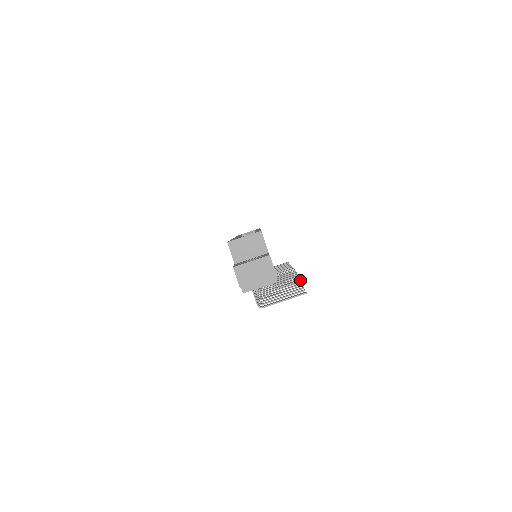
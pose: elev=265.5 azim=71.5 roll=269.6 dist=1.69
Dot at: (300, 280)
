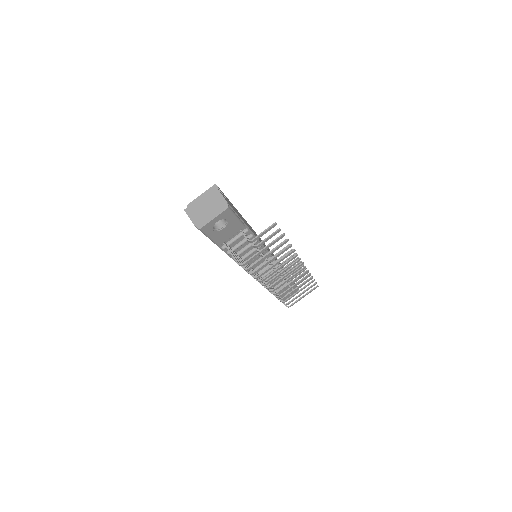
Dot at: (273, 224)
